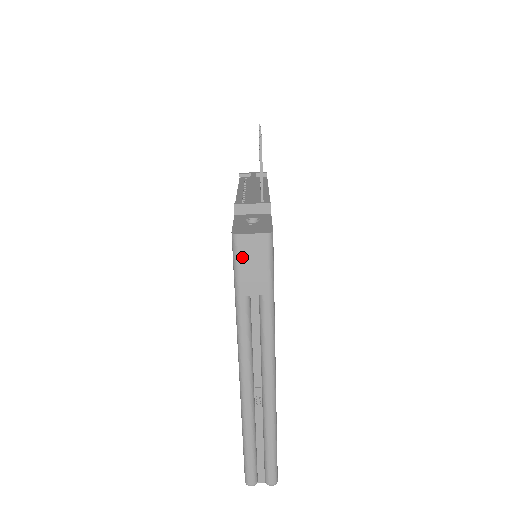
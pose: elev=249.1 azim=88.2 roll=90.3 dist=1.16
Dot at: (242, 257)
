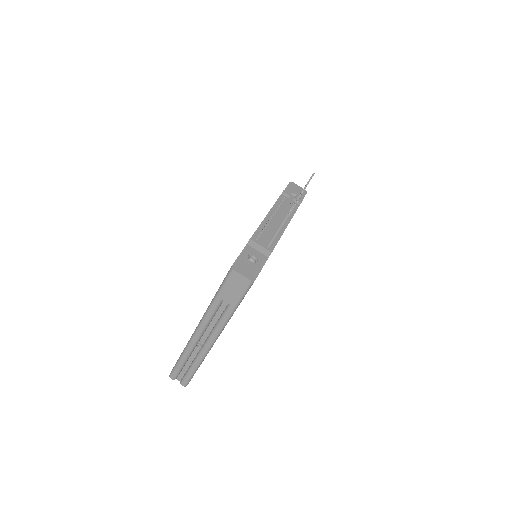
Dot at: (230, 281)
